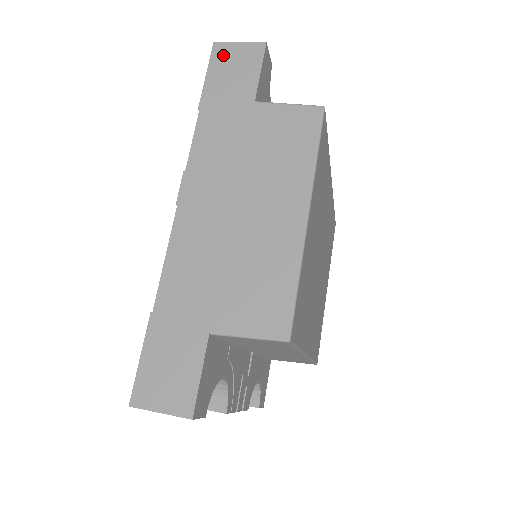
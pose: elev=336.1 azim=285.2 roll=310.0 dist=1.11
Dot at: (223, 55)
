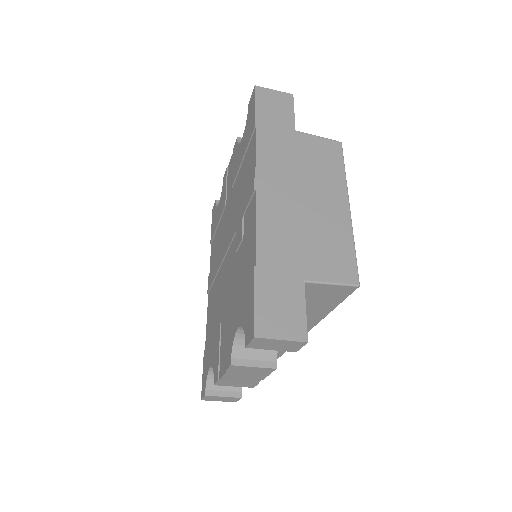
Dot at: (264, 95)
